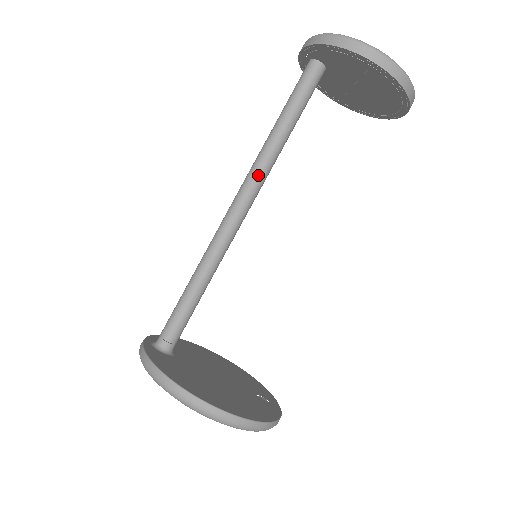
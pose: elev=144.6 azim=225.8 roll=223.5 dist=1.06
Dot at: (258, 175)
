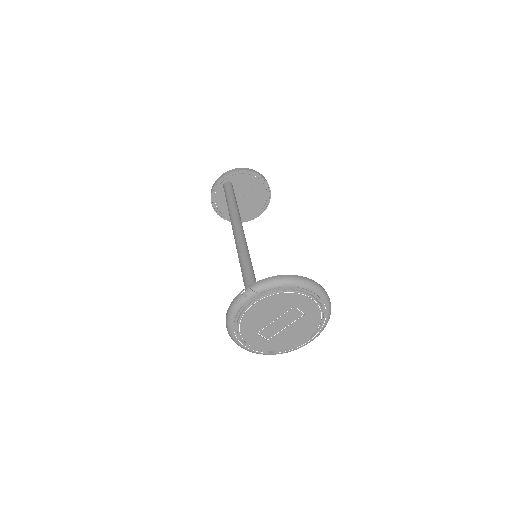
Dot at: (240, 217)
